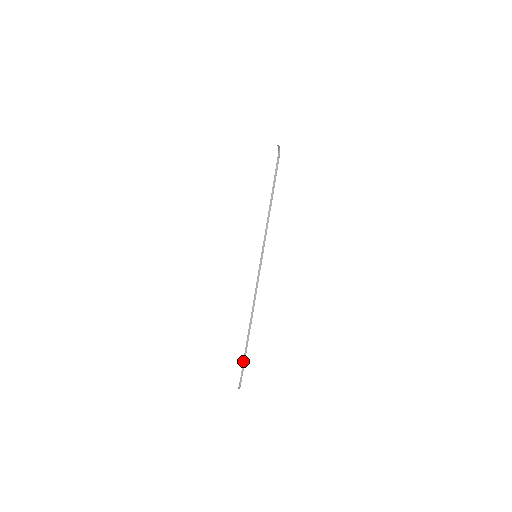
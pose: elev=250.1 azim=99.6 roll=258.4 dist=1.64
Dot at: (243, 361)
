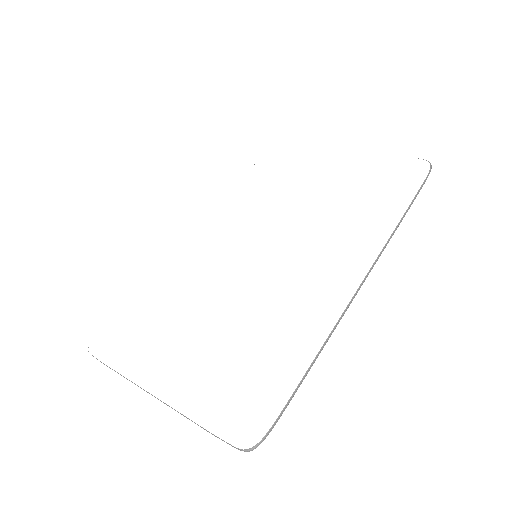
Dot at: (288, 402)
